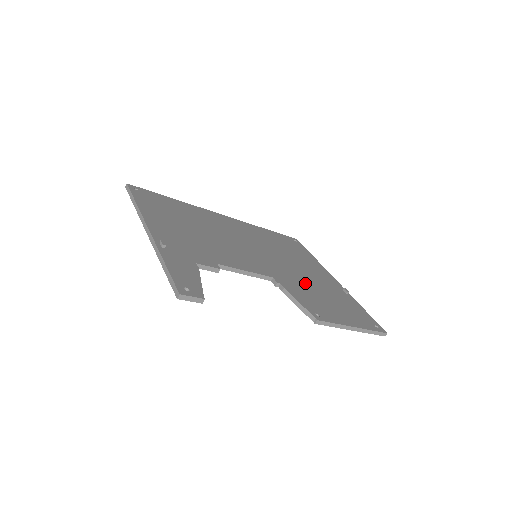
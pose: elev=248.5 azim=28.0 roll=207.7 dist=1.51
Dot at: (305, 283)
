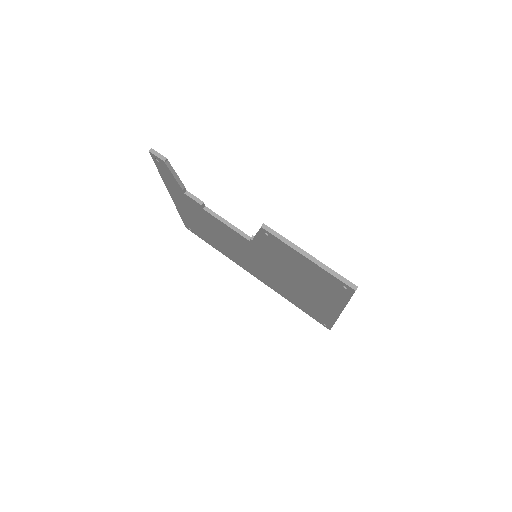
Dot at: occluded
